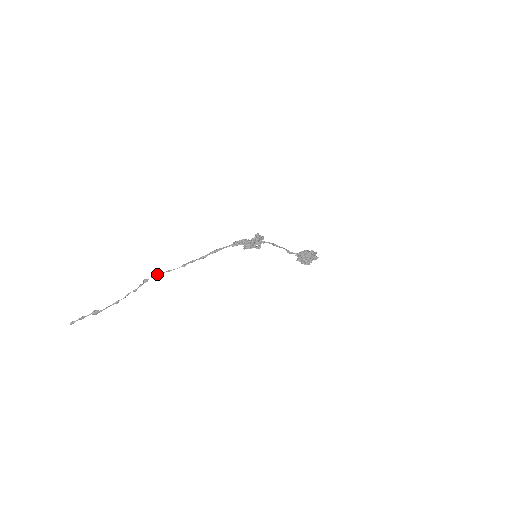
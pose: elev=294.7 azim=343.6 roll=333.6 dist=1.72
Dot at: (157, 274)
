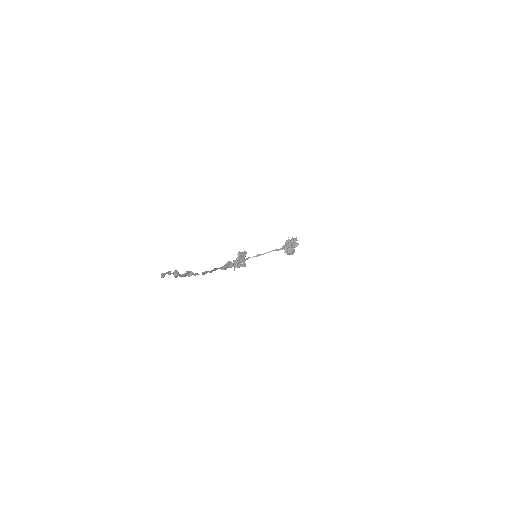
Dot at: (190, 273)
